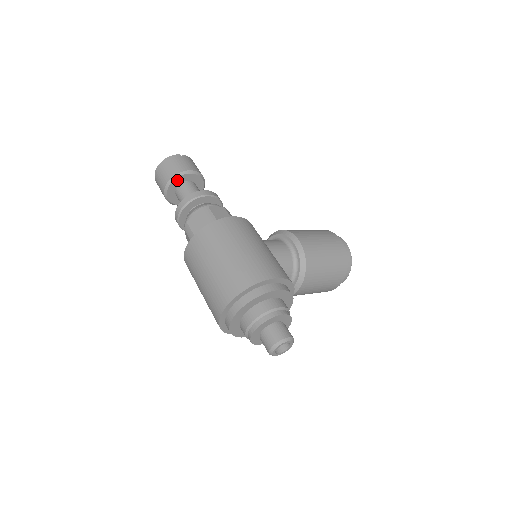
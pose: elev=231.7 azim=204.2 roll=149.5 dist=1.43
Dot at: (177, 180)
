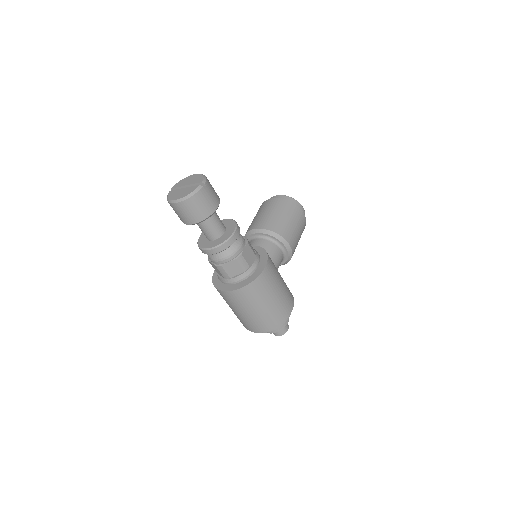
Dot at: (204, 219)
